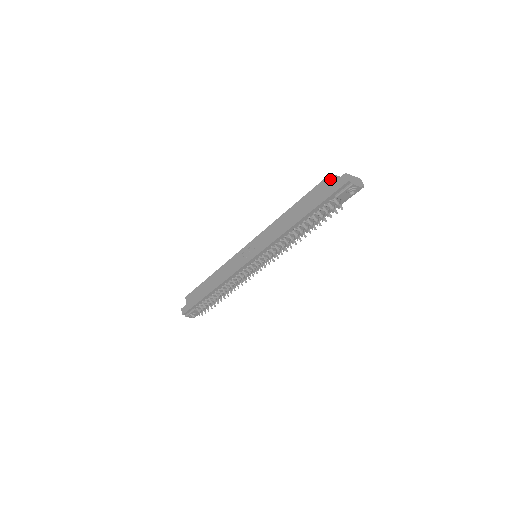
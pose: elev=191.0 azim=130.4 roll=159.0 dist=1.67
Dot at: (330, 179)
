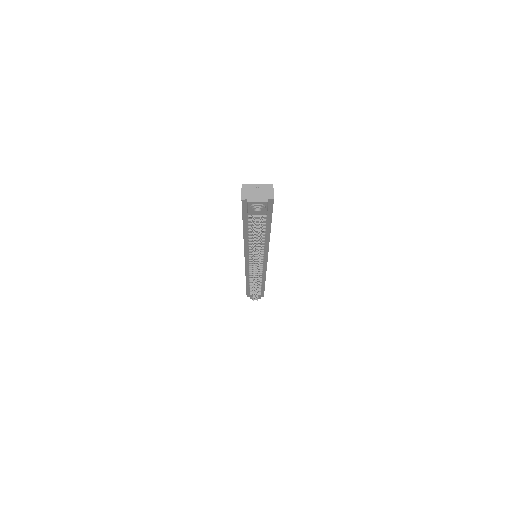
Dot at: occluded
